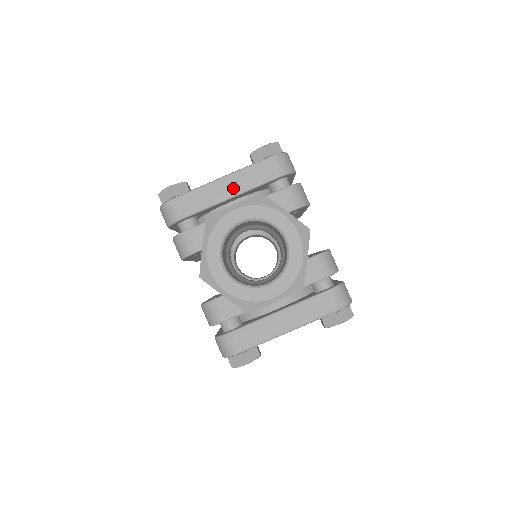
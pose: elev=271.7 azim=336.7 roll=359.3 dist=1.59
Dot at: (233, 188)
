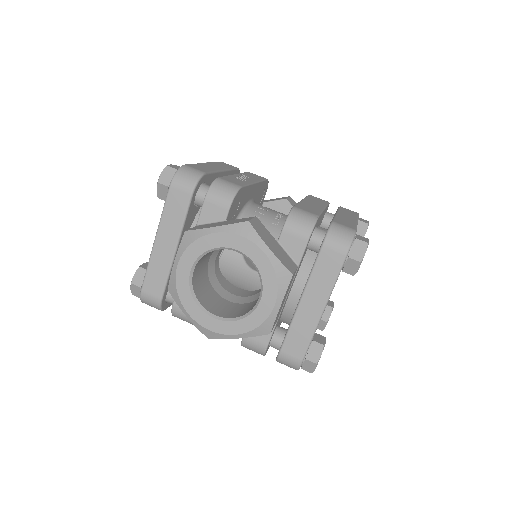
Dot at: (170, 240)
